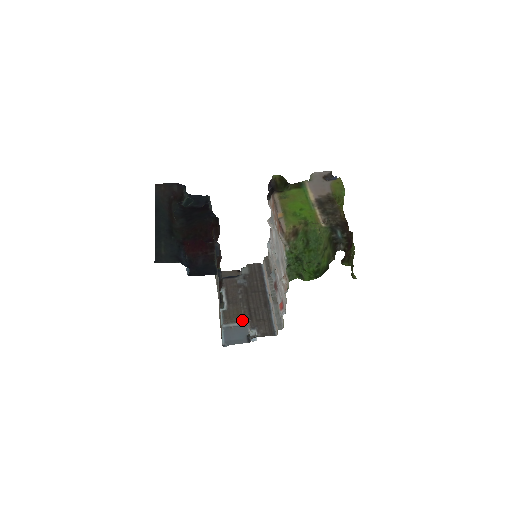
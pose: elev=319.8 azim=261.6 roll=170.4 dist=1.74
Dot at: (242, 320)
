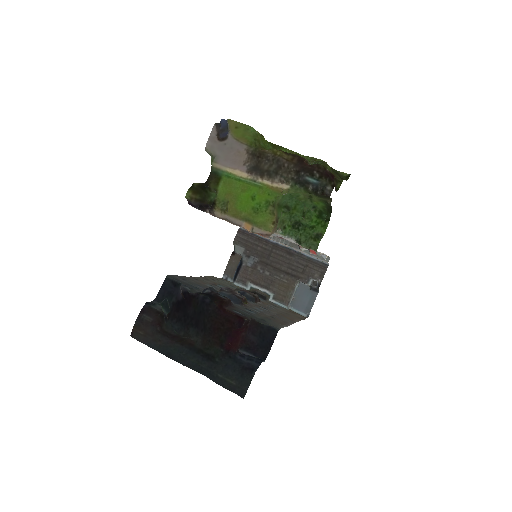
Dot at: (294, 287)
